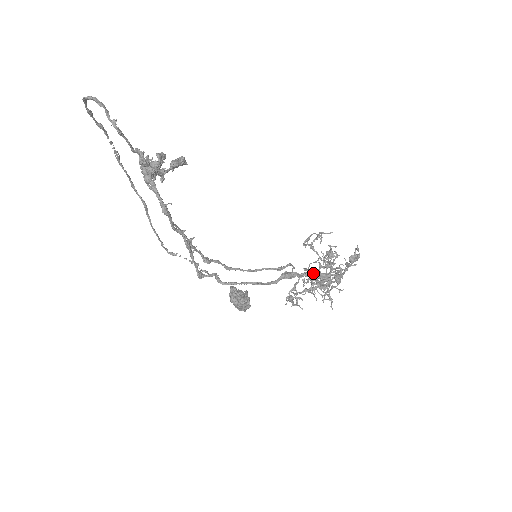
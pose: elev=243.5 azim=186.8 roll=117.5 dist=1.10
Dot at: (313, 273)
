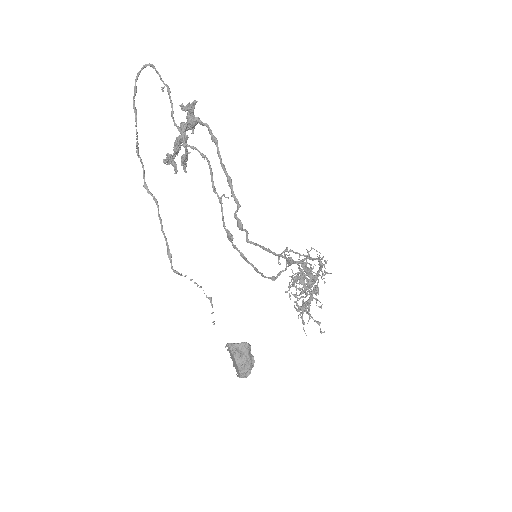
Dot at: (305, 258)
